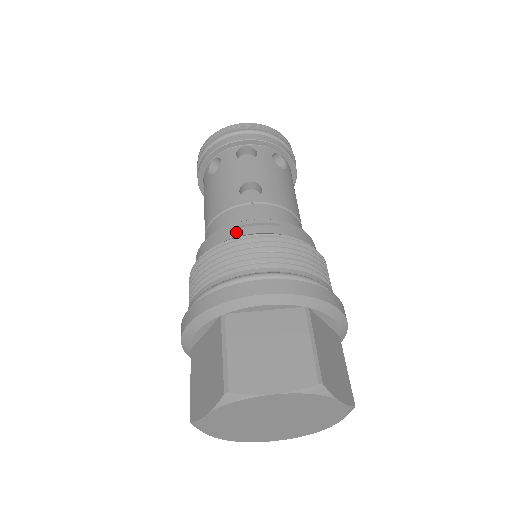
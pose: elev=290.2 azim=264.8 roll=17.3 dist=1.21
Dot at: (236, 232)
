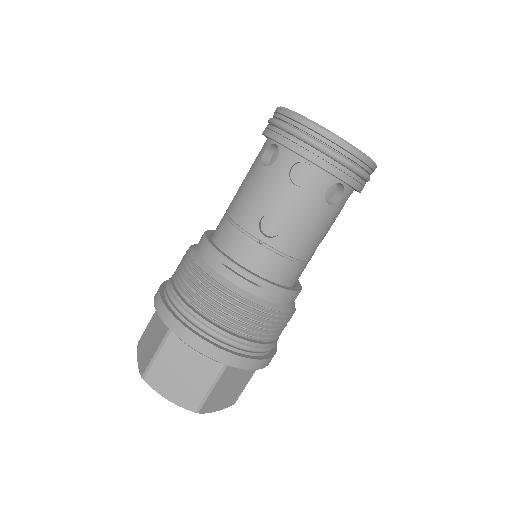
Dot at: (223, 270)
